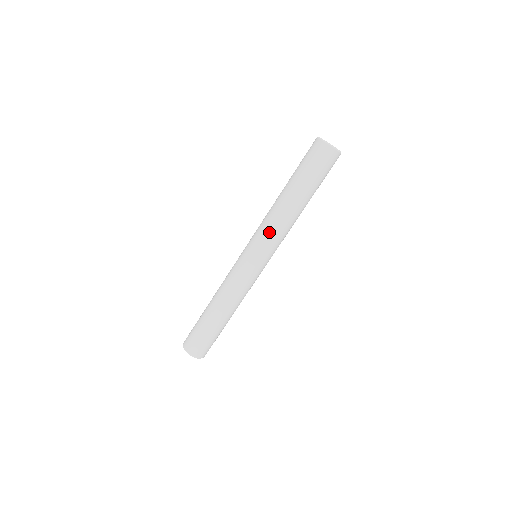
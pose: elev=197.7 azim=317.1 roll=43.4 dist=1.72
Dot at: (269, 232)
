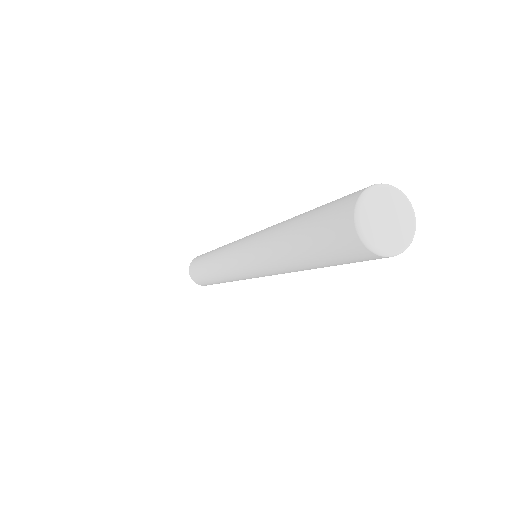
Dot at: (261, 268)
